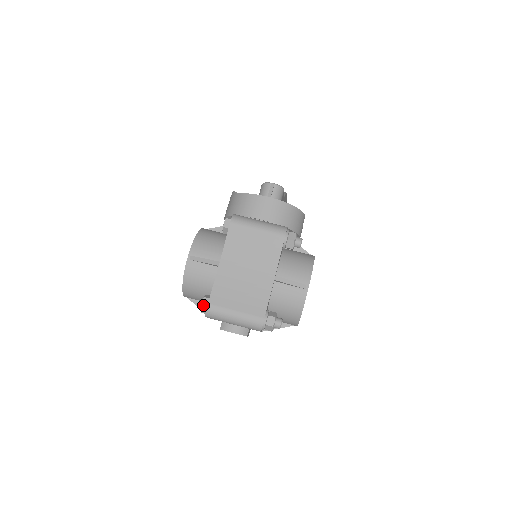
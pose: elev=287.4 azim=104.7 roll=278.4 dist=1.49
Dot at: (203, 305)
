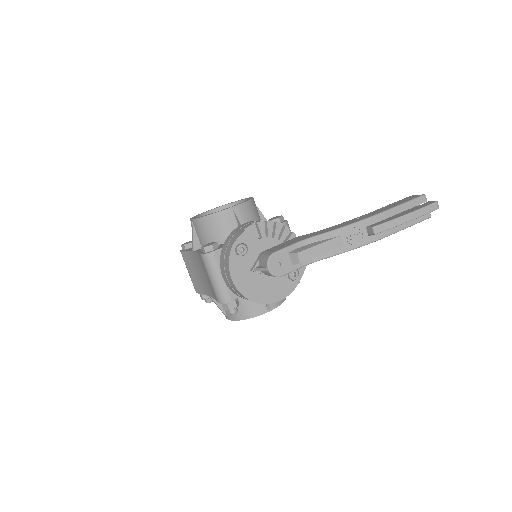
Dot at: (182, 247)
